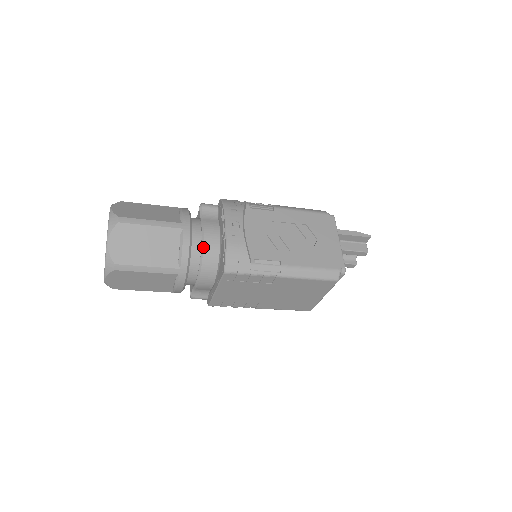
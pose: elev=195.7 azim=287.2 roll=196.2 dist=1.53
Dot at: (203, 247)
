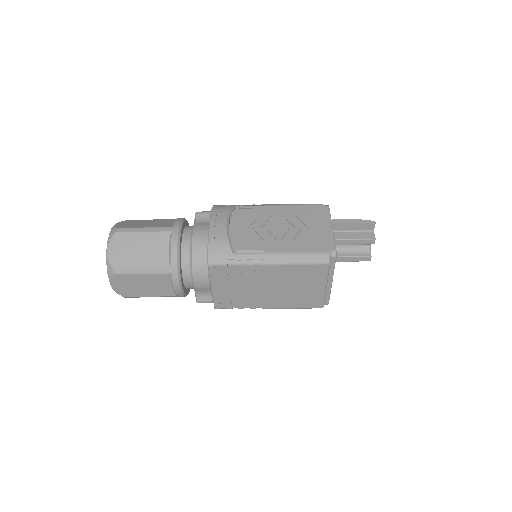
Dot at: (191, 246)
